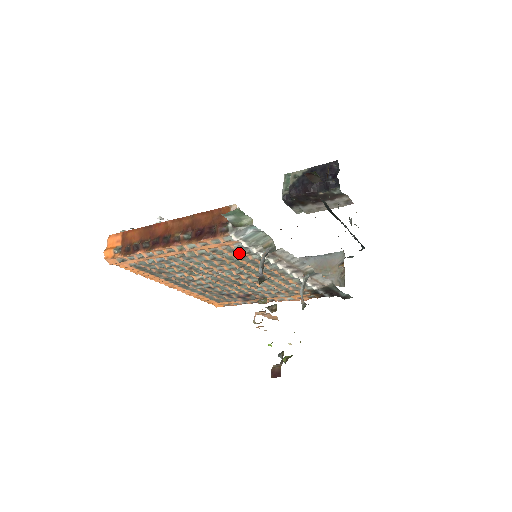
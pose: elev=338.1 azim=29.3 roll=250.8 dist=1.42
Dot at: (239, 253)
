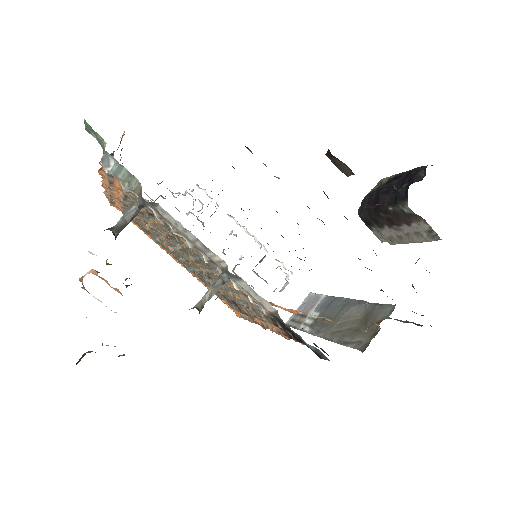
Dot at: occluded
